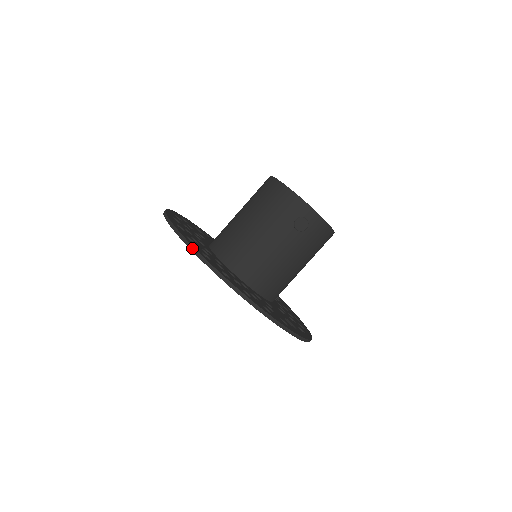
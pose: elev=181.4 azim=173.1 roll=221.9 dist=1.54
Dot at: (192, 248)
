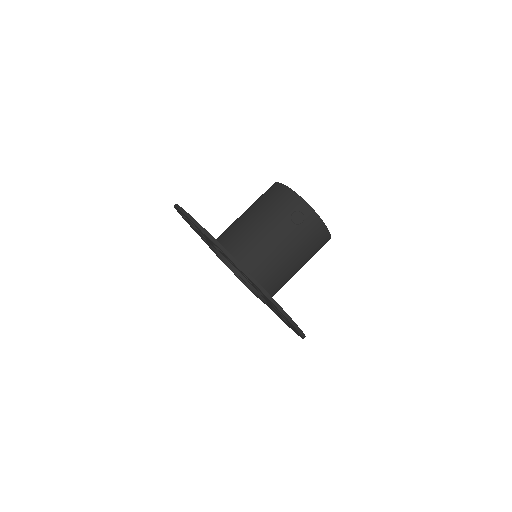
Dot at: (194, 220)
